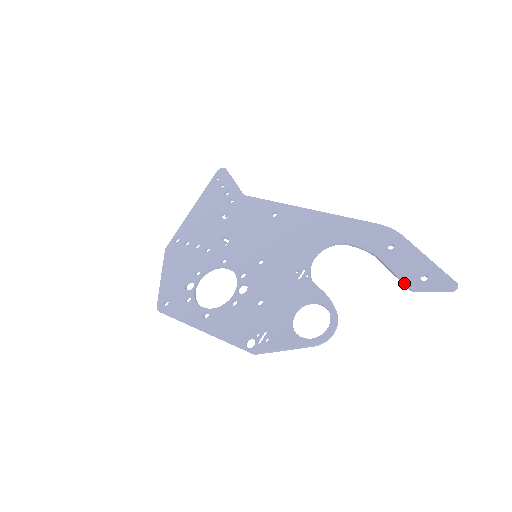
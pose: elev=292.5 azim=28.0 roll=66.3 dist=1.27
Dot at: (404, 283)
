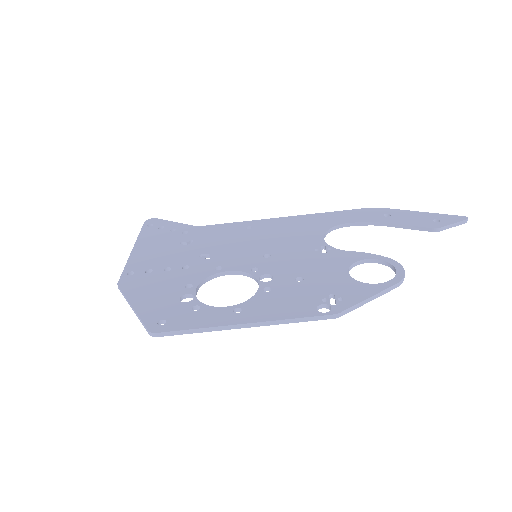
Dot at: (426, 227)
